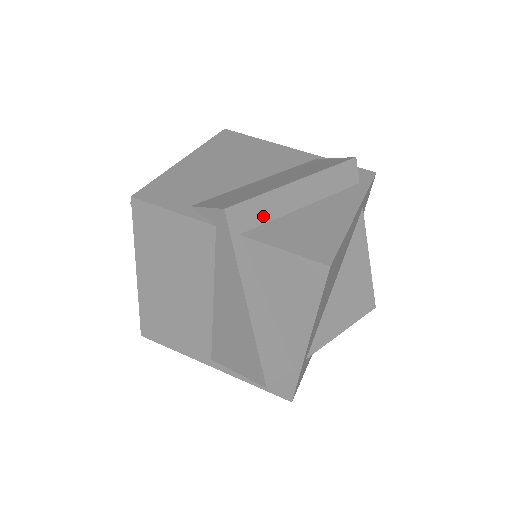
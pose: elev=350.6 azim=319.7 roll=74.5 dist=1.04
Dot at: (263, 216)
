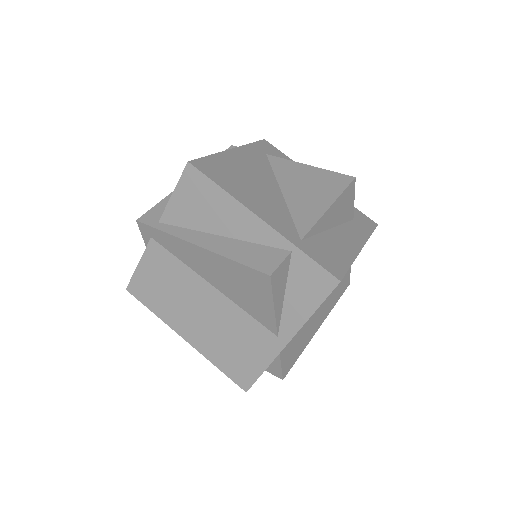
Dot at: occluded
